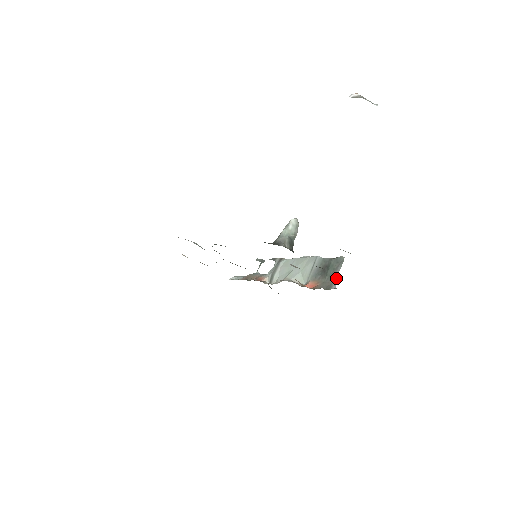
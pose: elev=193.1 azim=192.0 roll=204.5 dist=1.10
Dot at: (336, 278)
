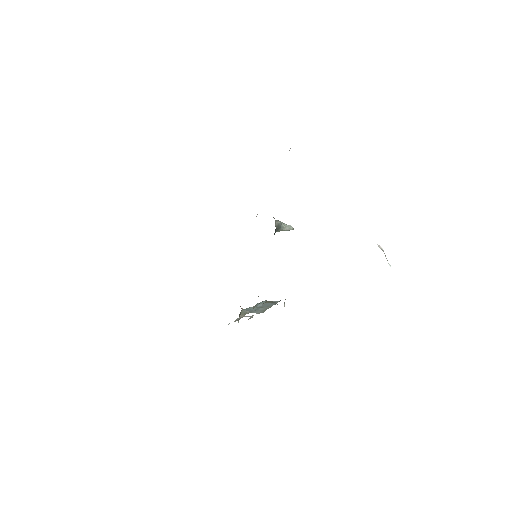
Dot at: occluded
